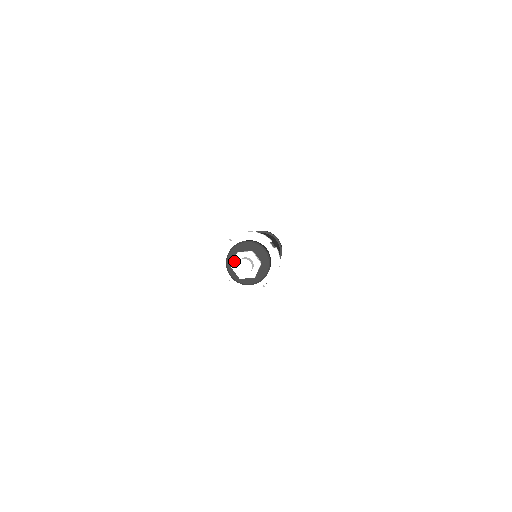
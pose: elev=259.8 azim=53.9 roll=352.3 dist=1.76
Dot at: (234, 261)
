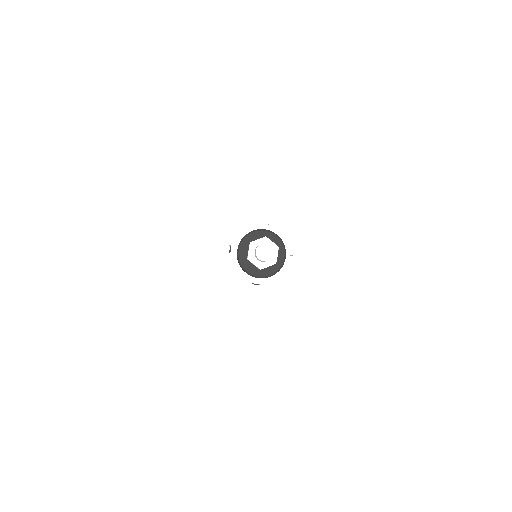
Dot at: (257, 241)
